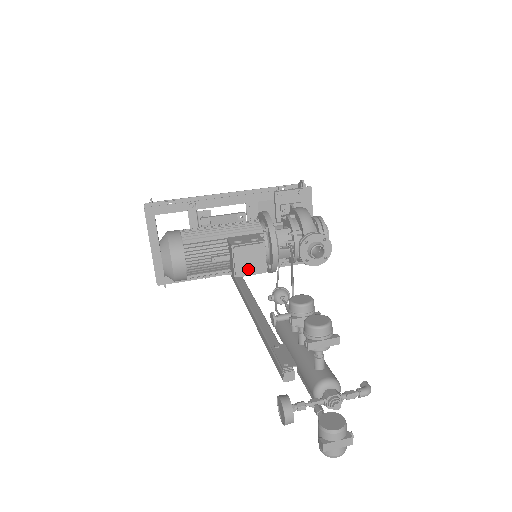
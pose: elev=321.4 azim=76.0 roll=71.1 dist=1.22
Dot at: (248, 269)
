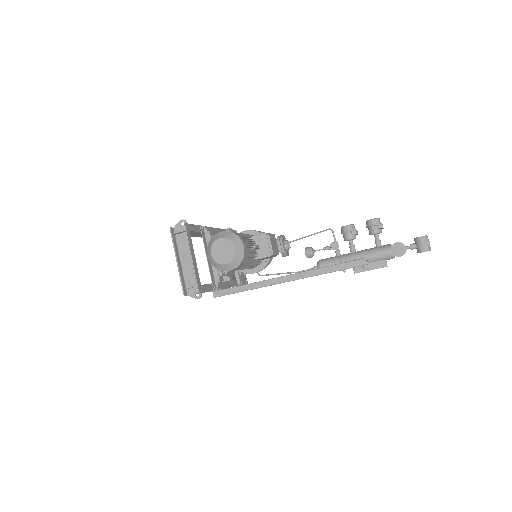
Dot at: (275, 250)
